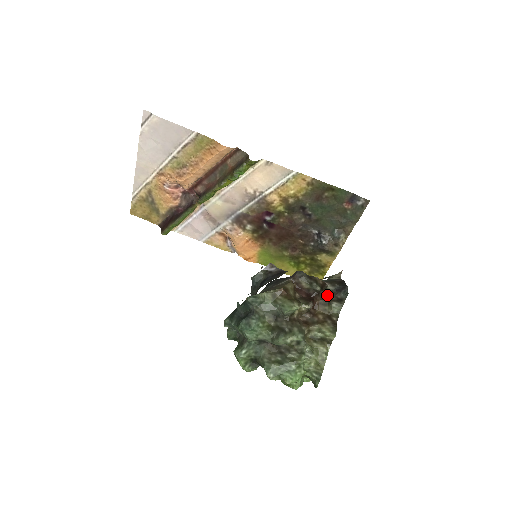
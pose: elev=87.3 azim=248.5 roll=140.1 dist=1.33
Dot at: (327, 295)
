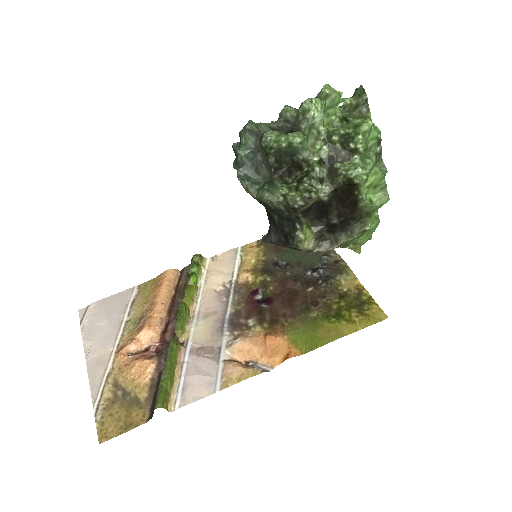
Dot at: occluded
